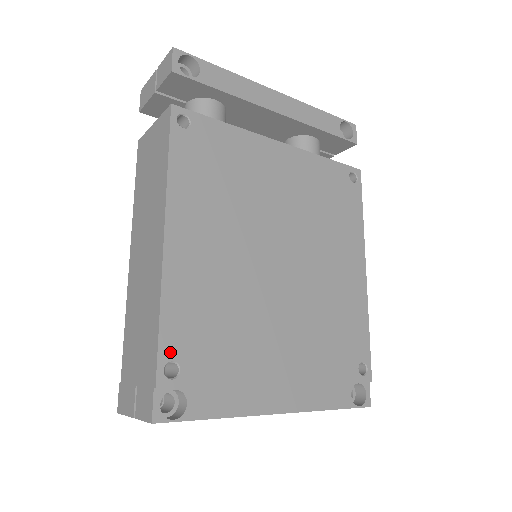
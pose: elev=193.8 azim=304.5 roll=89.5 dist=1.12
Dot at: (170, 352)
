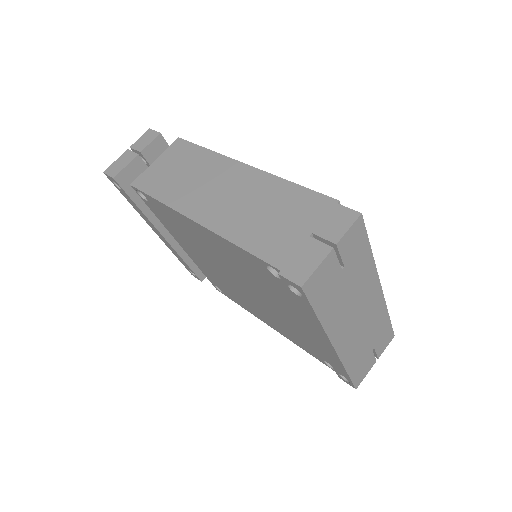
Dot at: occluded
